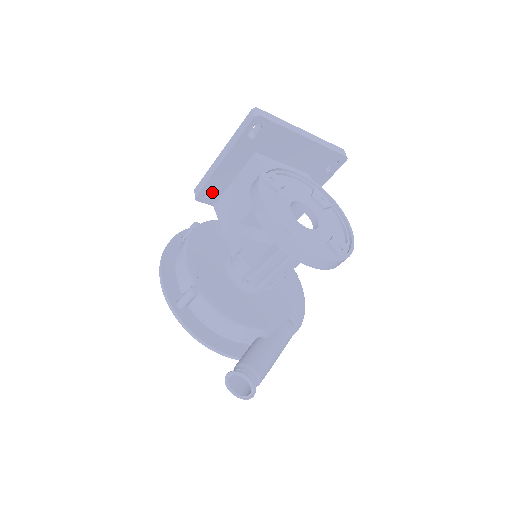
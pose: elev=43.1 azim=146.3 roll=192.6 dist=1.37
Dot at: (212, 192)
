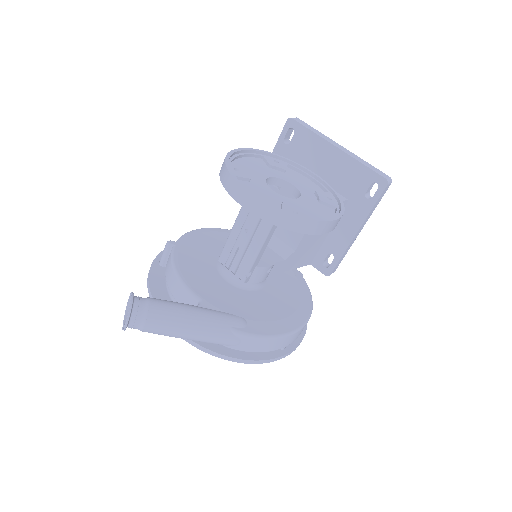
Dot at: occluded
